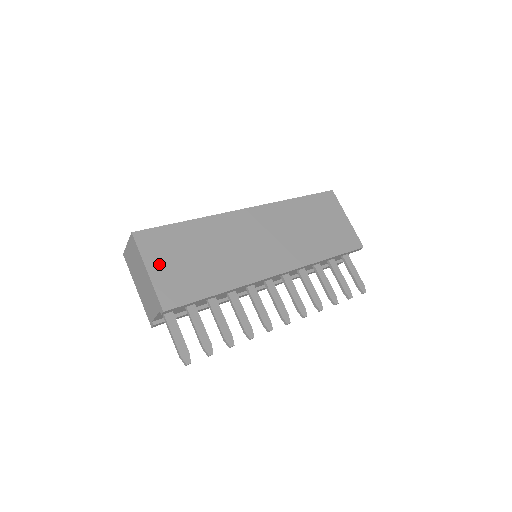
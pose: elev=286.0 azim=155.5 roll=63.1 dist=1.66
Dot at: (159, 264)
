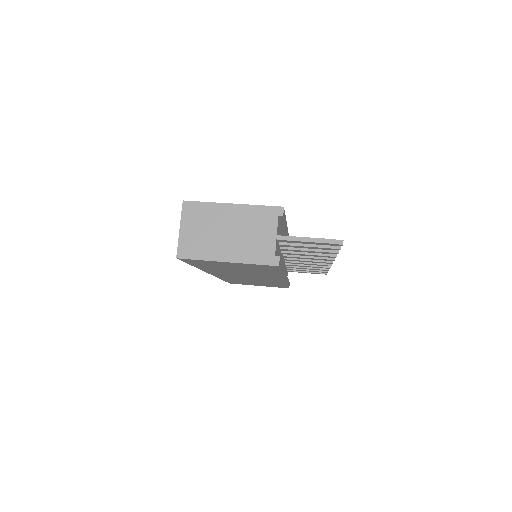
Dot at: occluded
